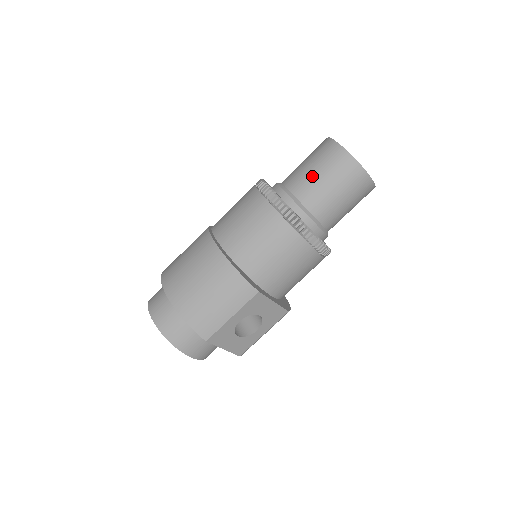
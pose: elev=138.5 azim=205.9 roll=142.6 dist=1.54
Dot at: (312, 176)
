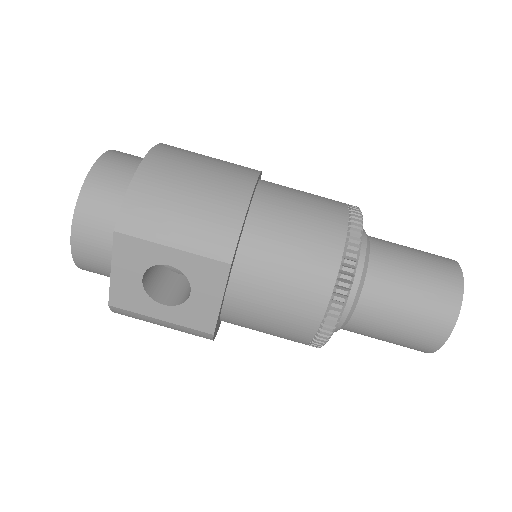
Dot at: (407, 259)
